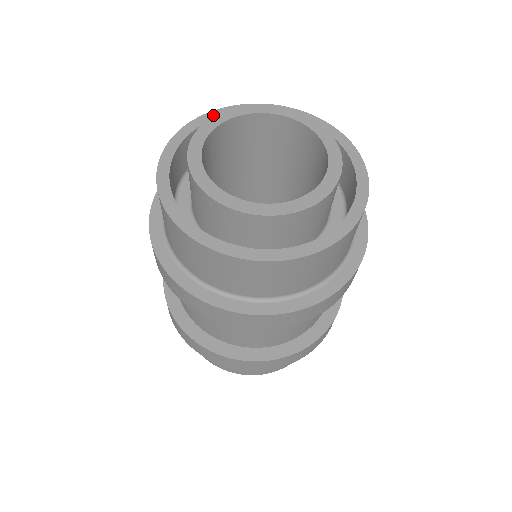
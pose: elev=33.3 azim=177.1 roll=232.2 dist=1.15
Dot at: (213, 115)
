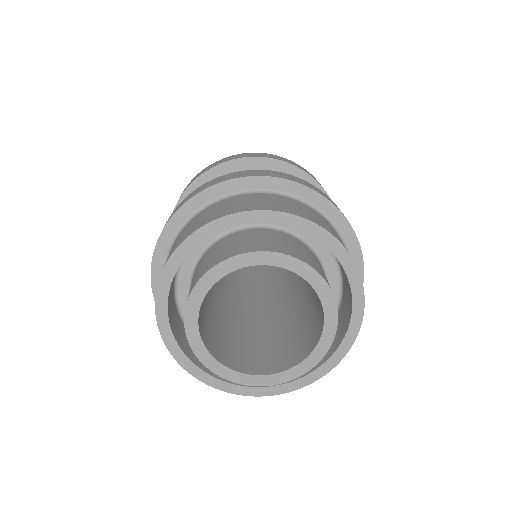
Dot at: (272, 217)
